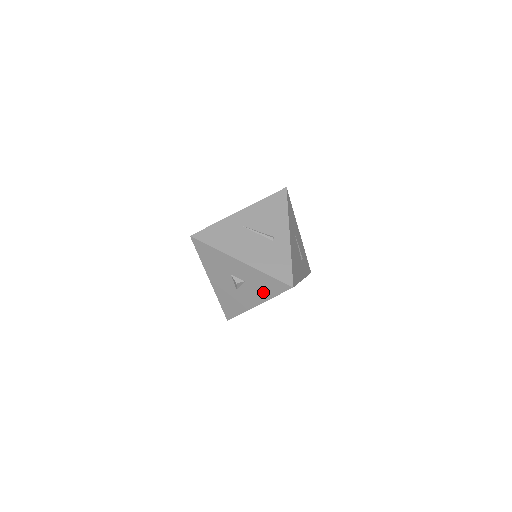
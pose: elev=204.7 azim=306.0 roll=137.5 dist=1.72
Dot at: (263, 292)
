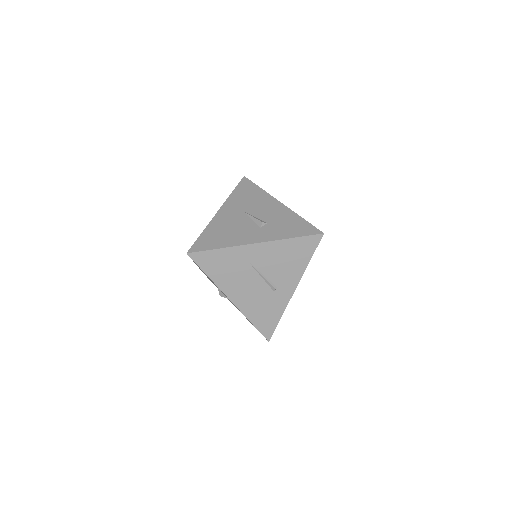
Dot at: occluded
